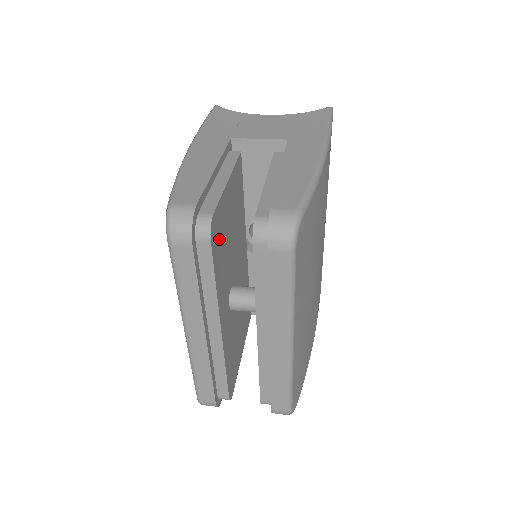
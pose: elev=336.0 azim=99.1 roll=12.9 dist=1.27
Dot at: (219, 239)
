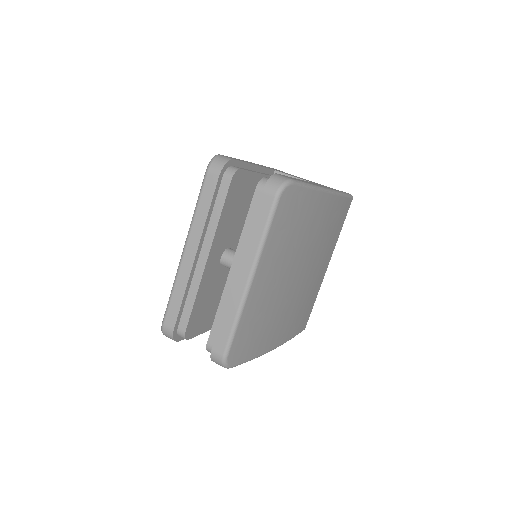
Dot at: (237, 194)
